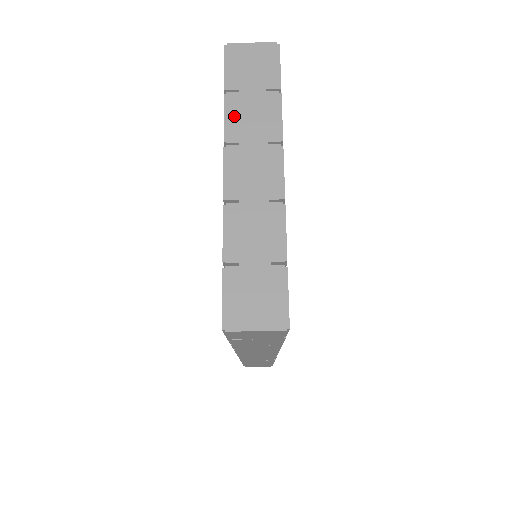
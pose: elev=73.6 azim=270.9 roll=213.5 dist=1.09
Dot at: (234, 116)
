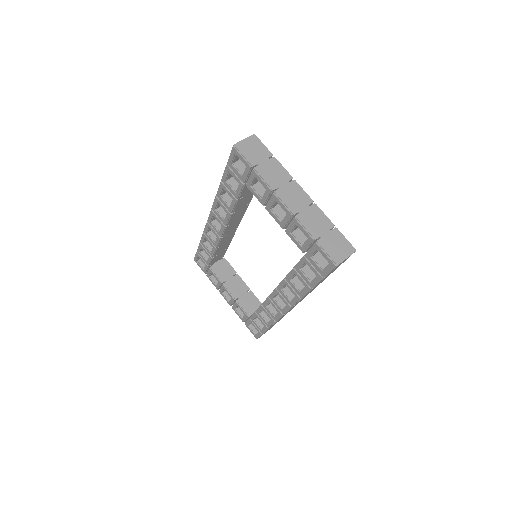
Dot at: (266, 177)
